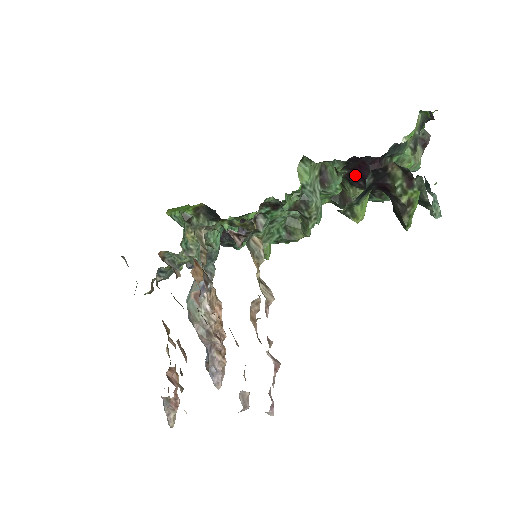
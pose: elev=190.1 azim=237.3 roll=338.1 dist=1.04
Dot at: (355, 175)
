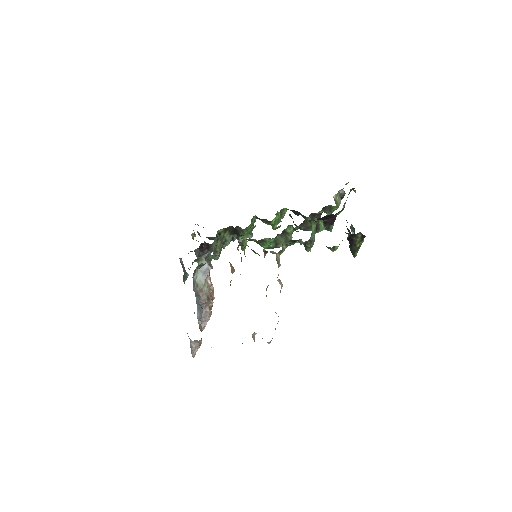
Dot at: occluded
